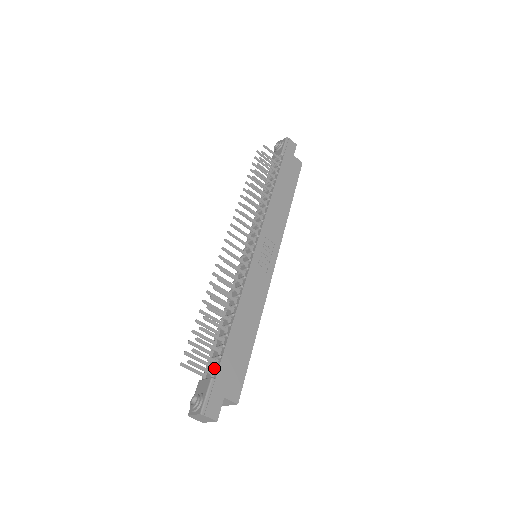
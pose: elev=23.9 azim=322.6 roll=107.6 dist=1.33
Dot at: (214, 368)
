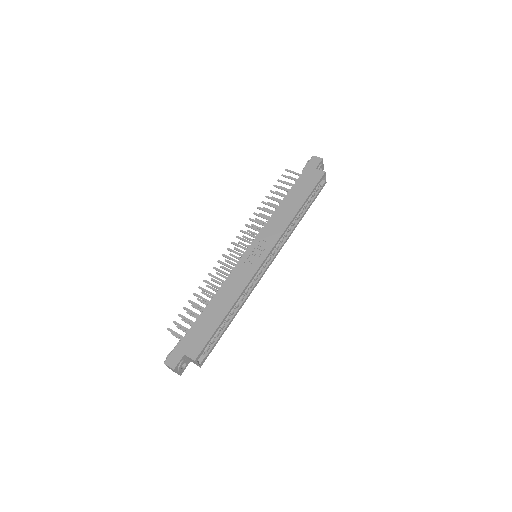
Dot at: (186, 335)
